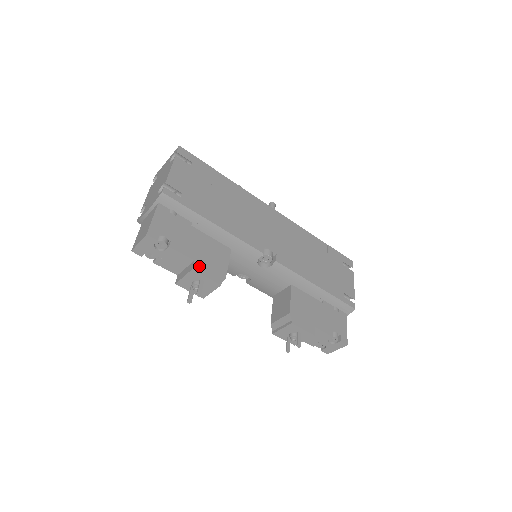
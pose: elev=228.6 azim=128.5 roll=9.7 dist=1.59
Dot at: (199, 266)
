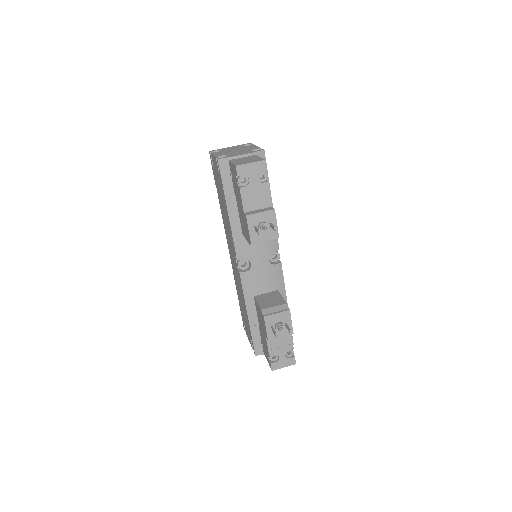
Dot at: occluded
